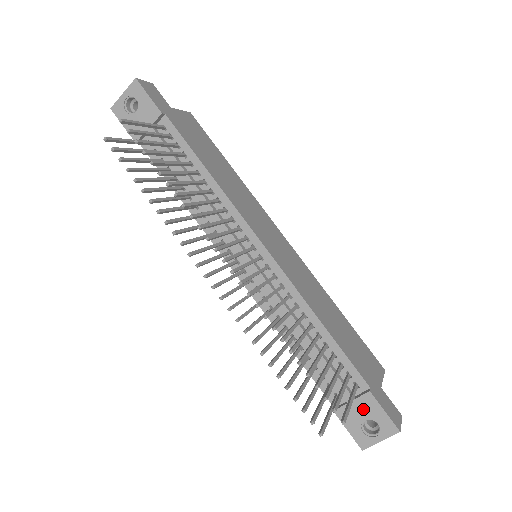
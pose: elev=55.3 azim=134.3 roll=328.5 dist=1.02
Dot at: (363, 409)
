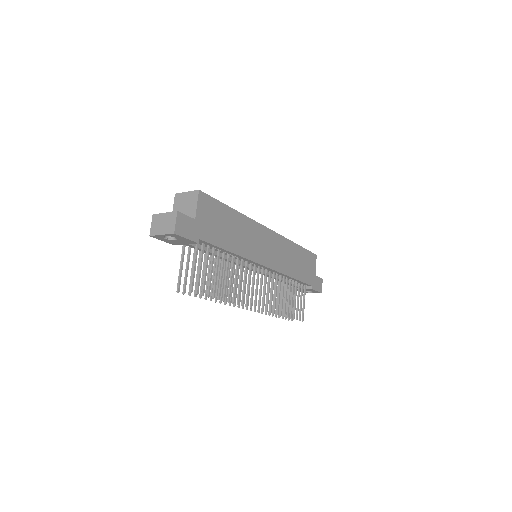
Dot at: (307, 290)
